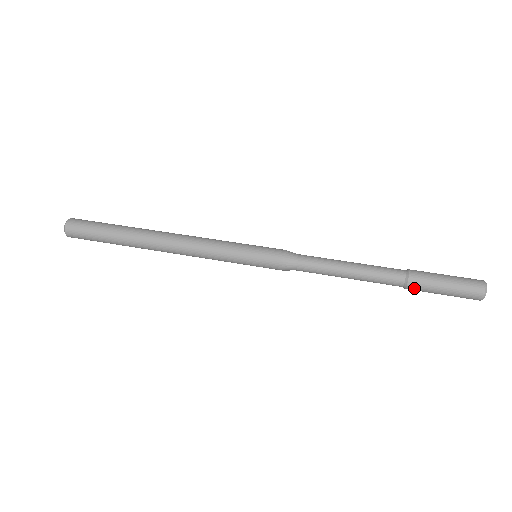
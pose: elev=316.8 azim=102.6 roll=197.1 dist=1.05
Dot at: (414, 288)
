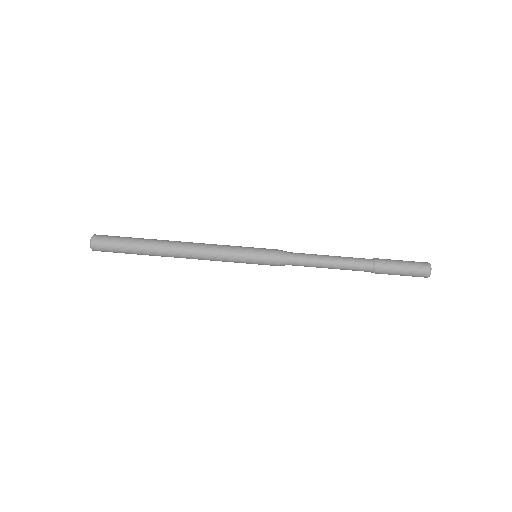
Dot at: occluded
